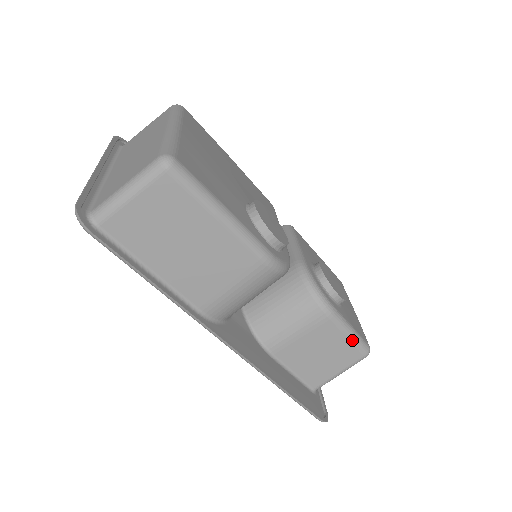
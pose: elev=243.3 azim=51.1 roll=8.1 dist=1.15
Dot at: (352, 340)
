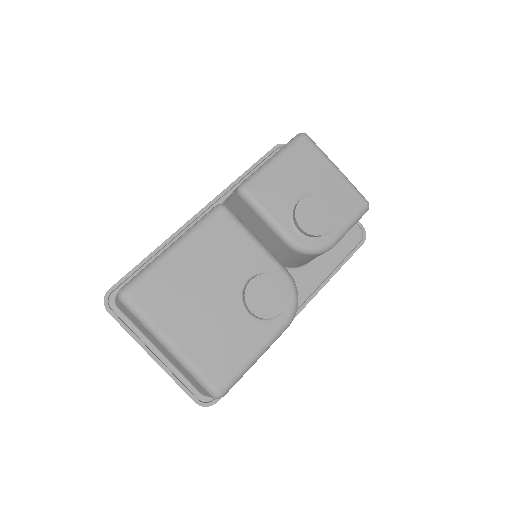
Dot at: occluded
